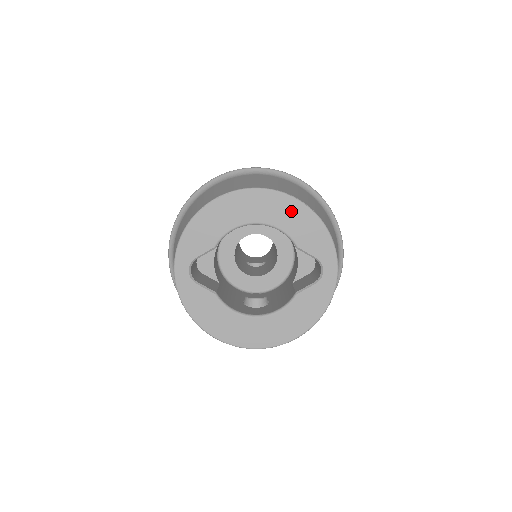
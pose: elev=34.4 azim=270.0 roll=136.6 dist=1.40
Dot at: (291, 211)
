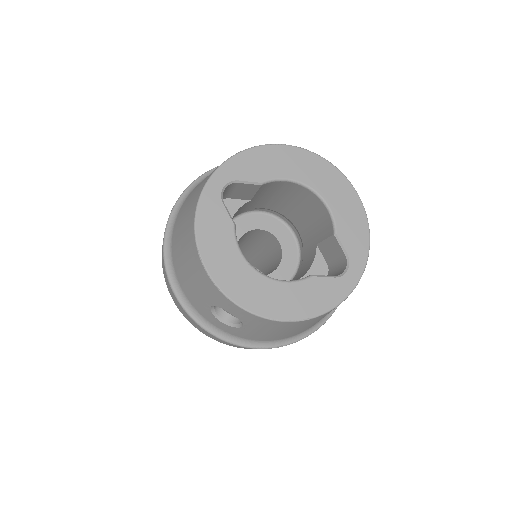
Dot at: (347, 199)
